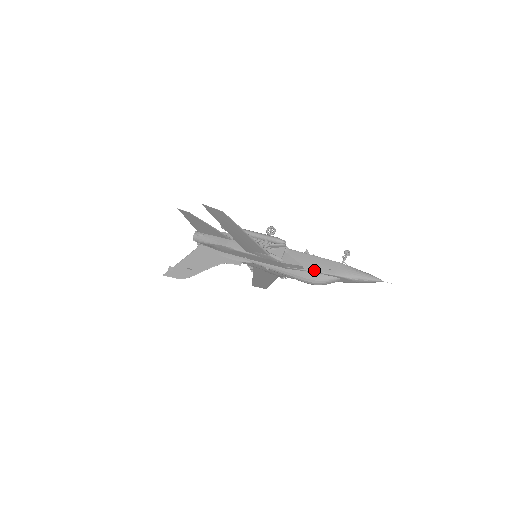
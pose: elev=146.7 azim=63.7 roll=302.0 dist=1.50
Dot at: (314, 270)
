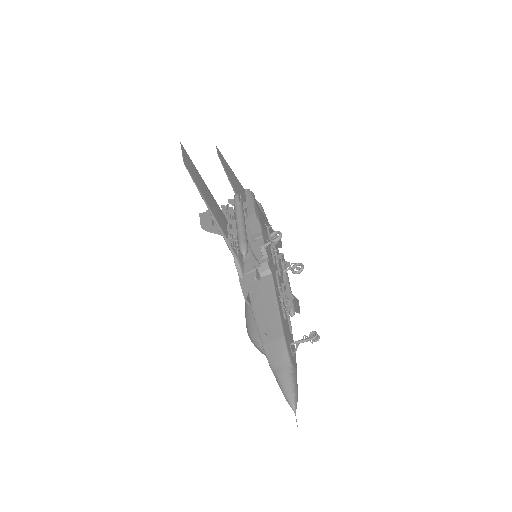
Dot at: (256, 318)
